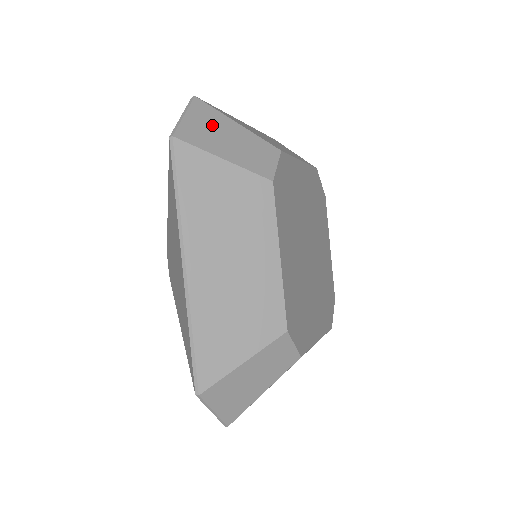
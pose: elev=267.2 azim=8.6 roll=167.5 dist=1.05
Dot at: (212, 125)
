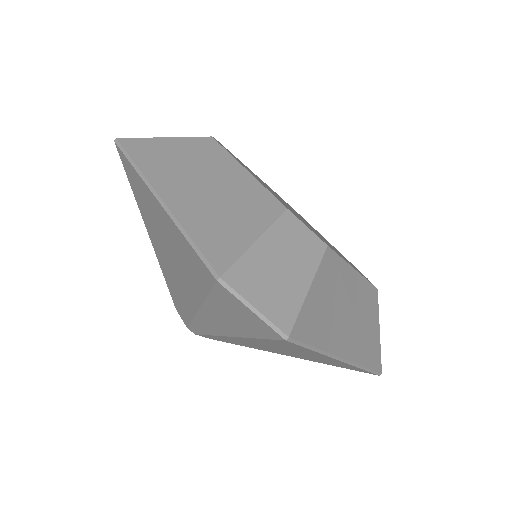
Dot at: (265, 278)
